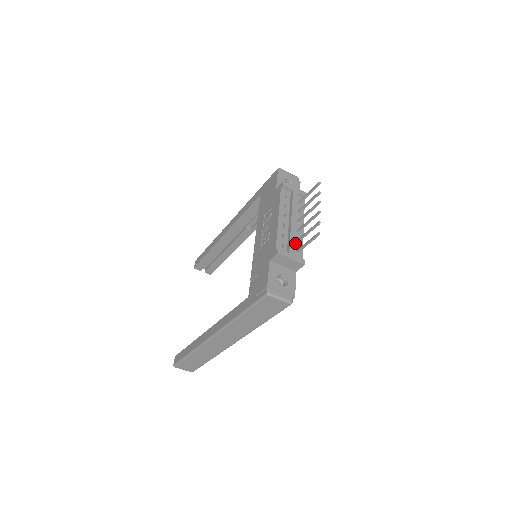
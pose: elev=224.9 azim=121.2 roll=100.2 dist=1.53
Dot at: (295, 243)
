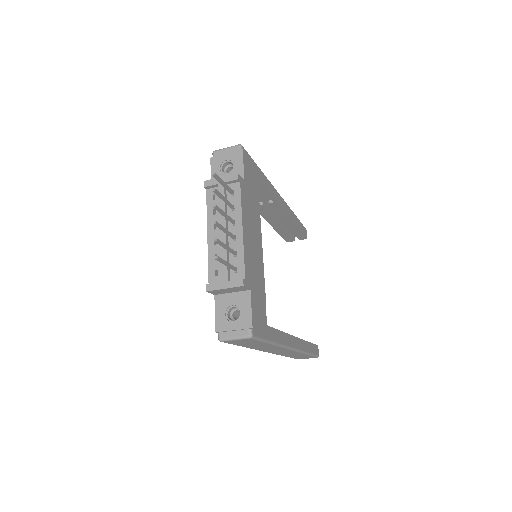
Dot at: (232, 258)
